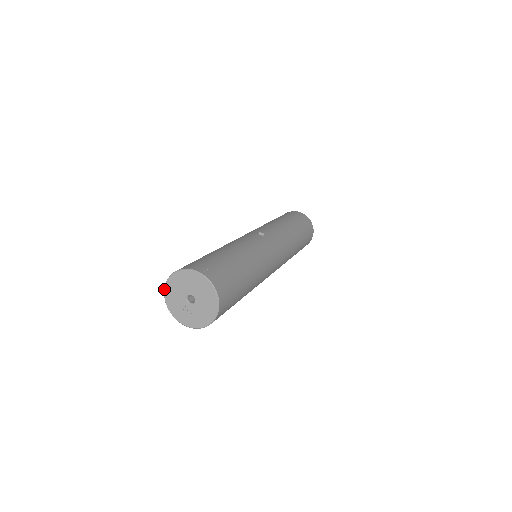
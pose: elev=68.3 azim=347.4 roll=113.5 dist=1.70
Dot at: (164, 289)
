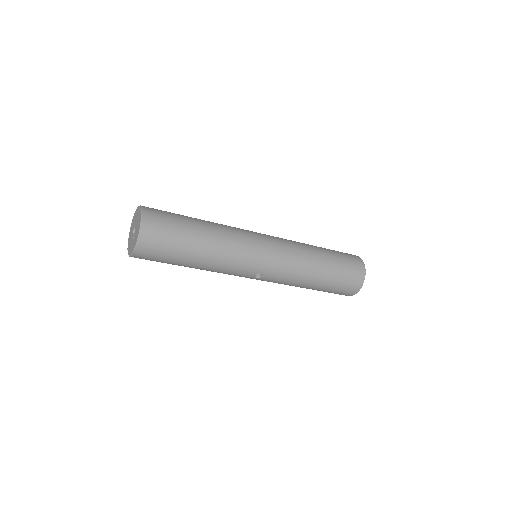
Dot at: occluded
